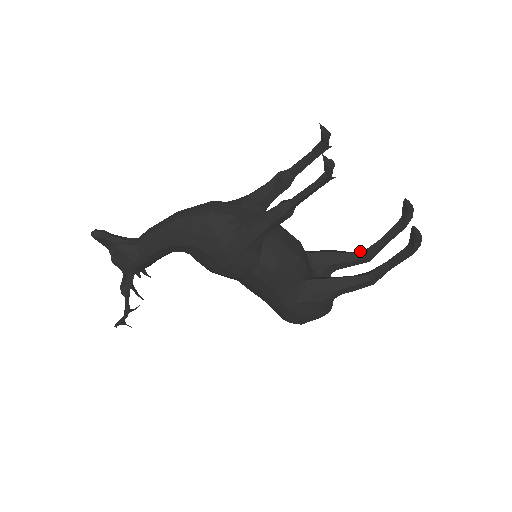
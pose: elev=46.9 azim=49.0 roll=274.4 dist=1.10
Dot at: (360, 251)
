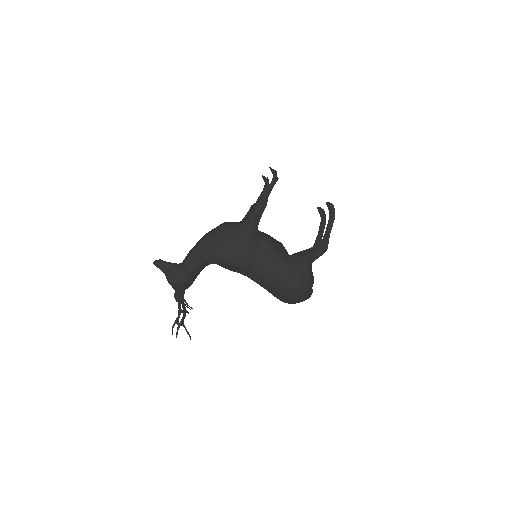
Dot at: occluded
